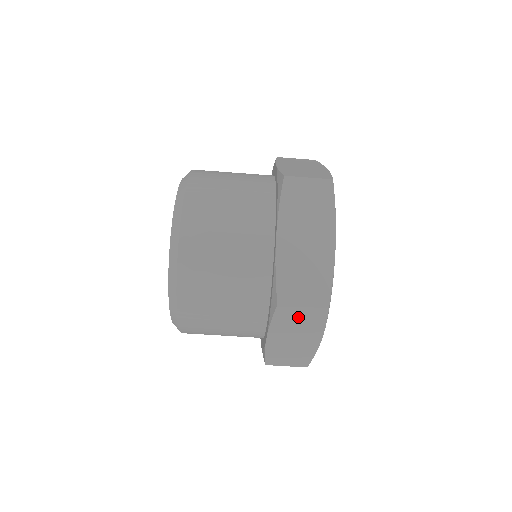
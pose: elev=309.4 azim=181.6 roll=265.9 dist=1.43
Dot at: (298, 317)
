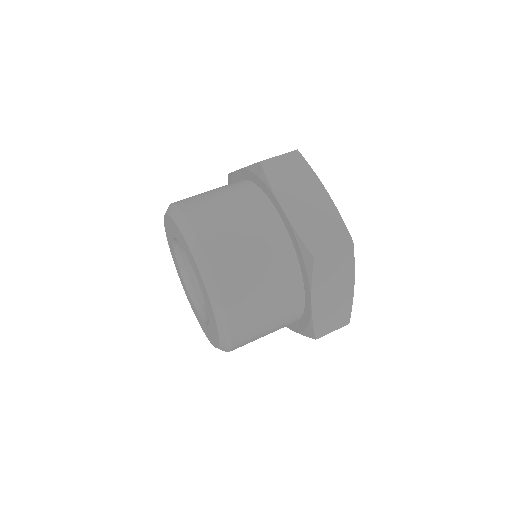
Dot at: (332, 264)
